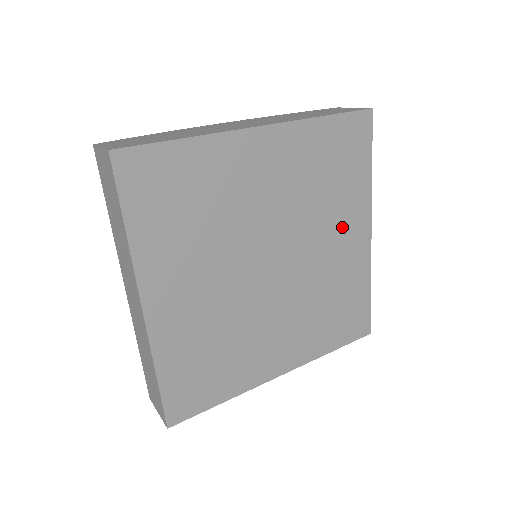
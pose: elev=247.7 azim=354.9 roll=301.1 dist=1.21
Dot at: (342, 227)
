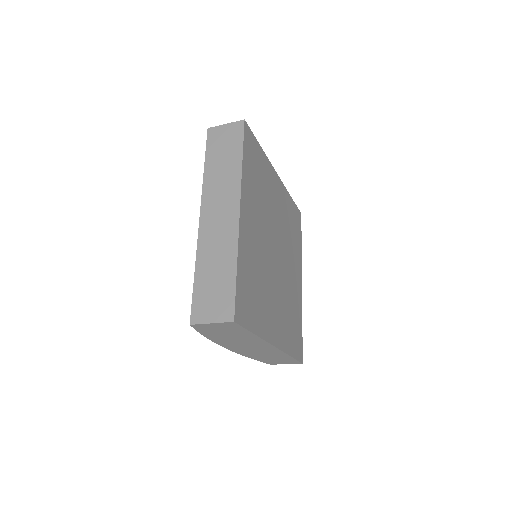
Dot at: (294, 265)
